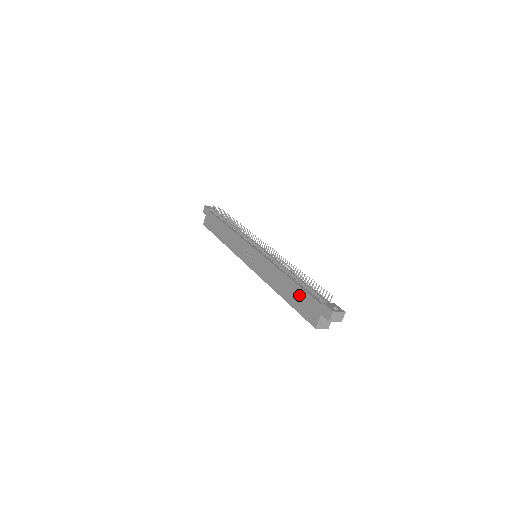
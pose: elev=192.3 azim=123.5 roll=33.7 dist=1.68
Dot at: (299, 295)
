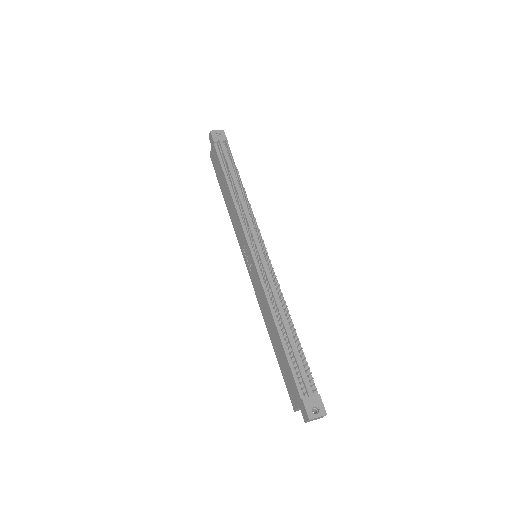
Dot at: (284, 362)
